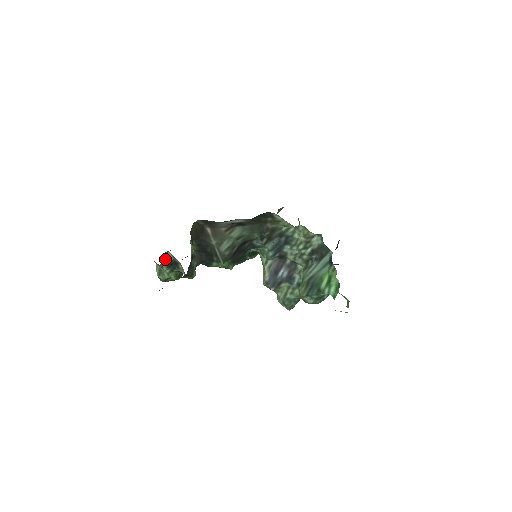
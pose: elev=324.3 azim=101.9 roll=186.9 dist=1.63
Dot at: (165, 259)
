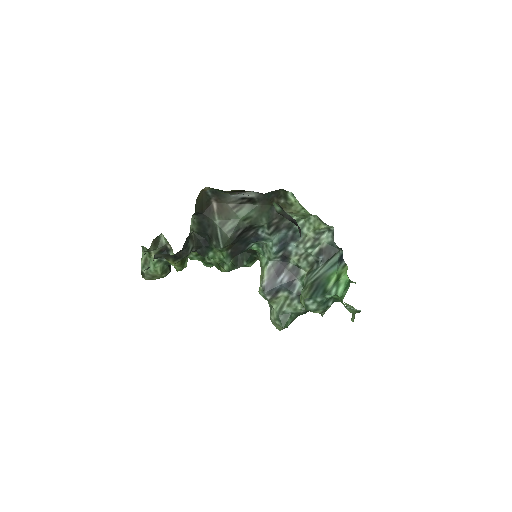
Dot at: (156, 242)
